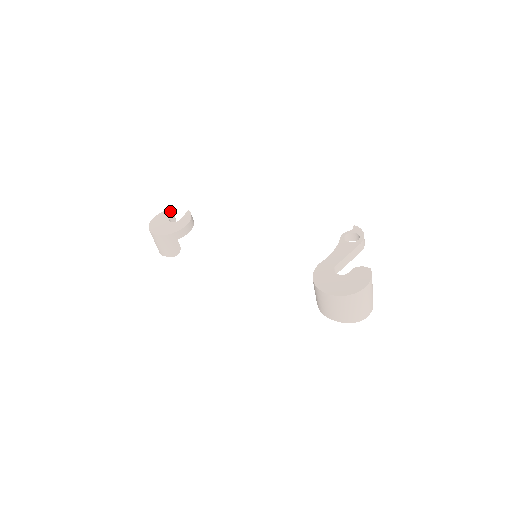
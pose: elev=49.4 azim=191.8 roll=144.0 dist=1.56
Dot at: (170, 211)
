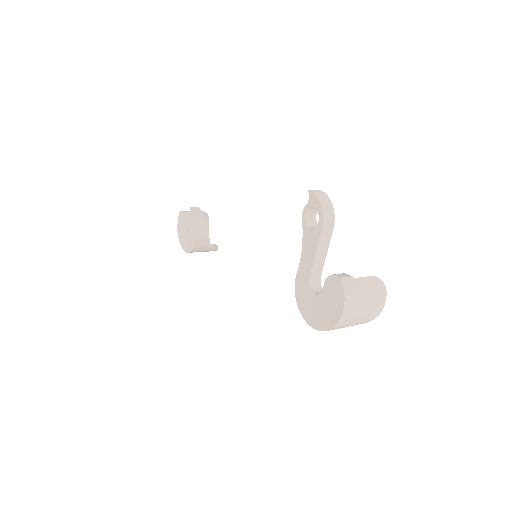
Dot at: (181, 213)
